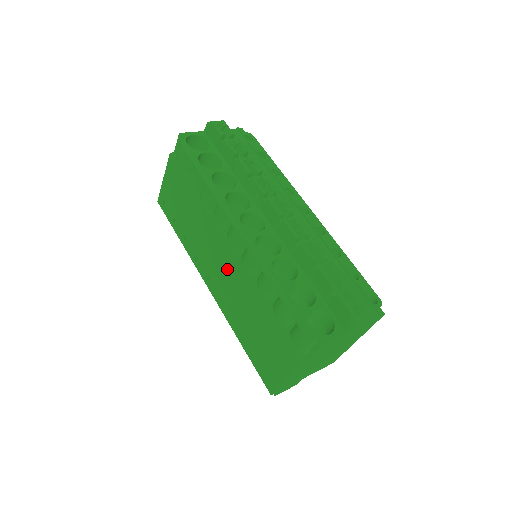
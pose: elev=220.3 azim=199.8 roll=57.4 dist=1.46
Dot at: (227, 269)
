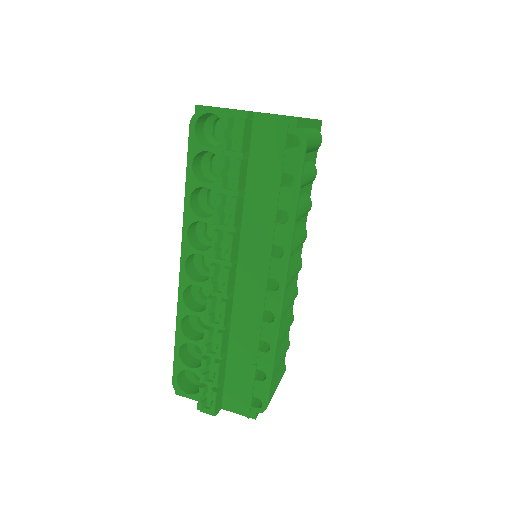
Dot at: occluded
